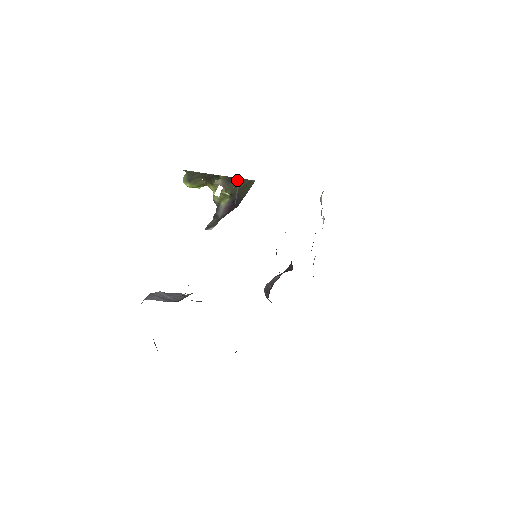
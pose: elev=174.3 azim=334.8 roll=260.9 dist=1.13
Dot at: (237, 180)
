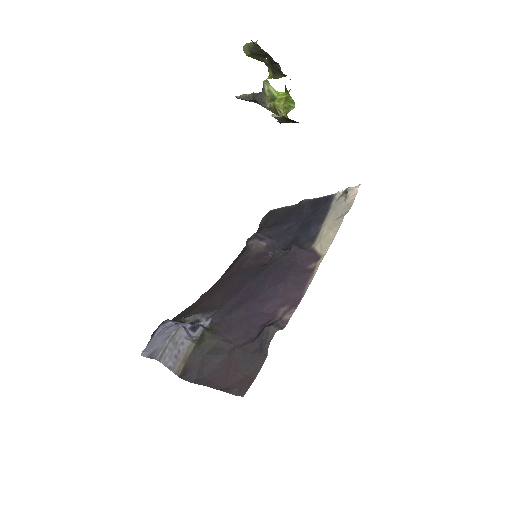
Dot at: (297, 122)
